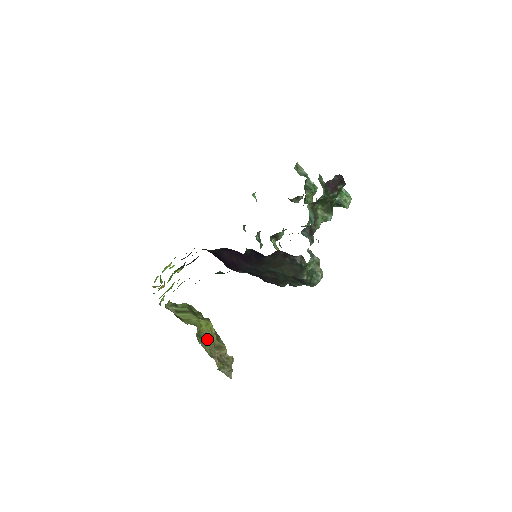
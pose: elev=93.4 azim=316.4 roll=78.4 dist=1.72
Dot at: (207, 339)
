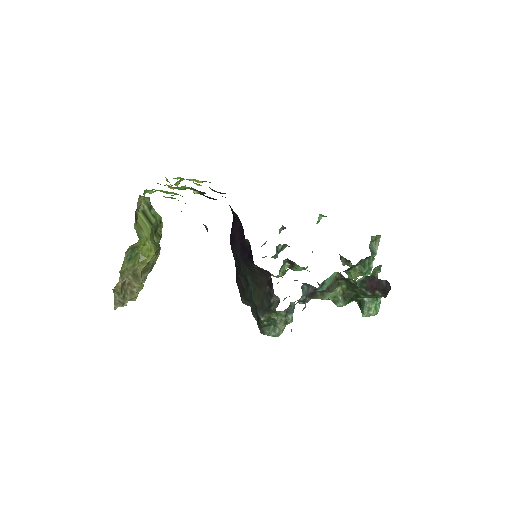
Dot at: (135, 259)
